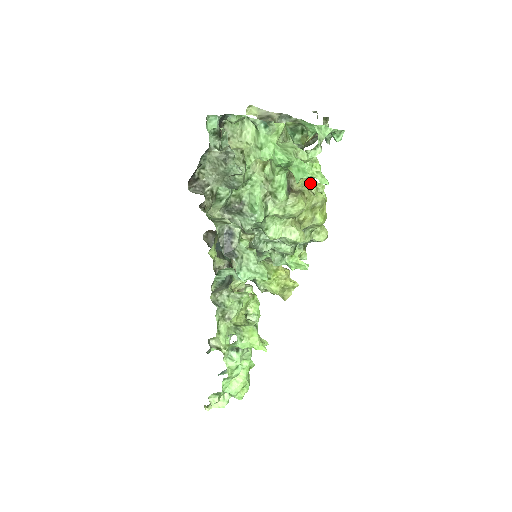
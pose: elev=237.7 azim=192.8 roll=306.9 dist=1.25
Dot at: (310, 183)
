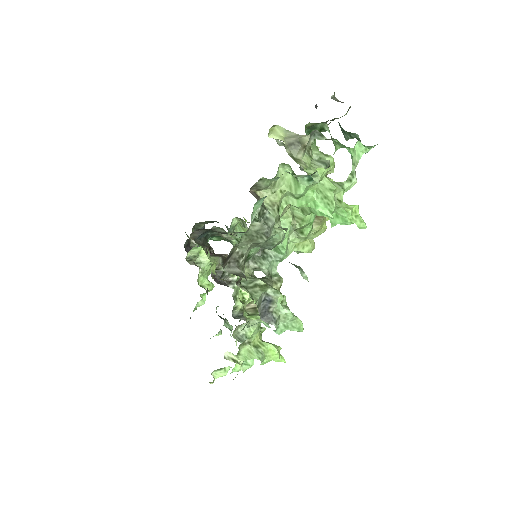
Dot at: occluded
